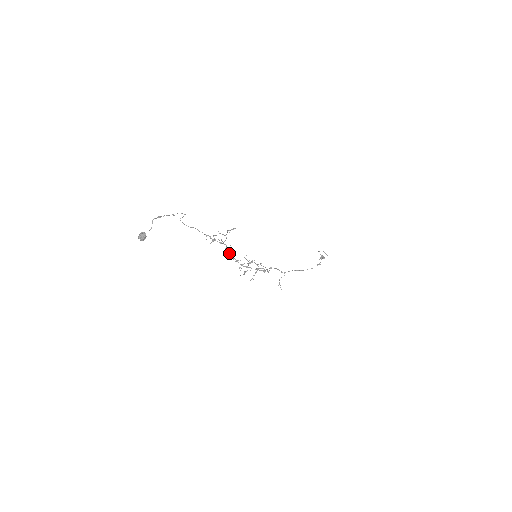
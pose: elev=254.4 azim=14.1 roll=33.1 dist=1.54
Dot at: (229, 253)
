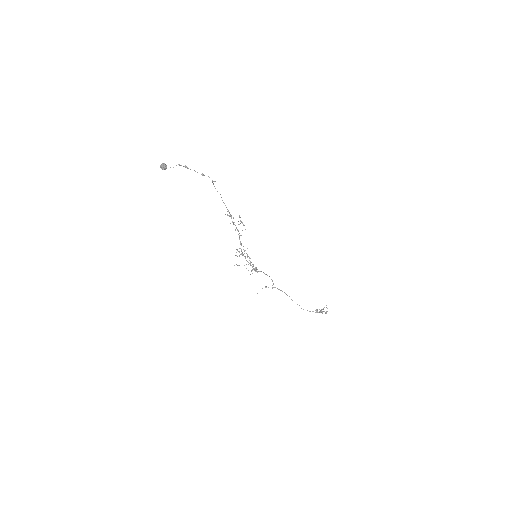
Dot at: occluded
